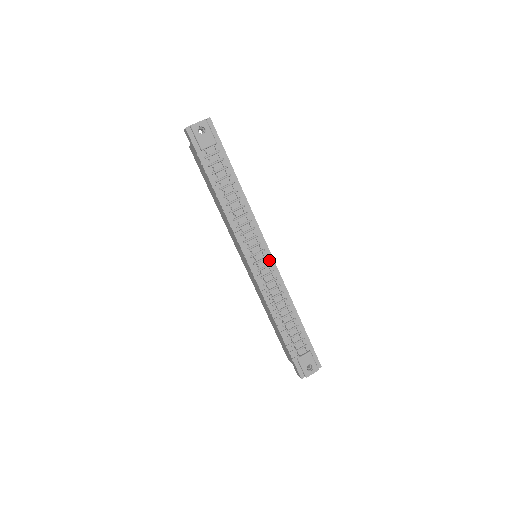
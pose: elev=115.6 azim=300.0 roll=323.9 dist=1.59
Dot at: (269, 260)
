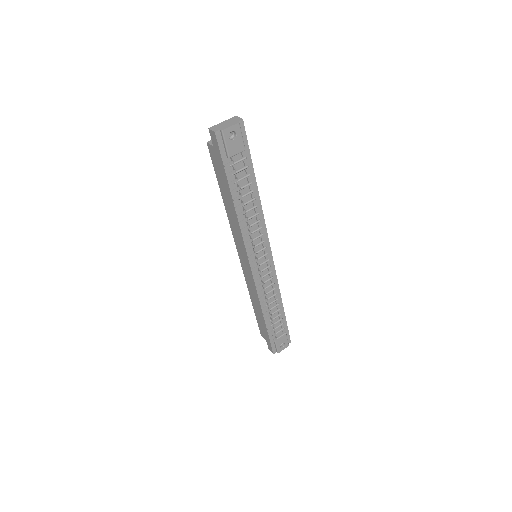
Dot at: (269, 262)
